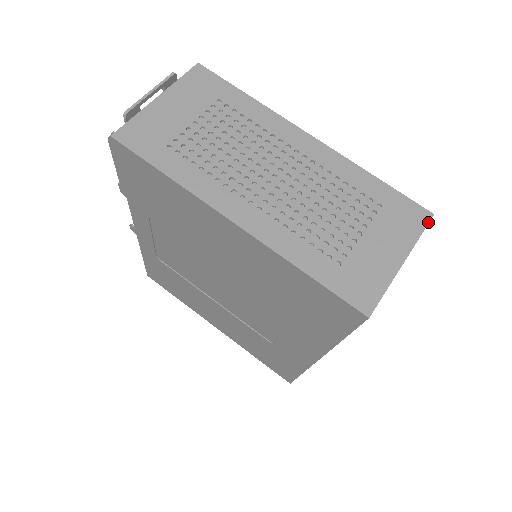
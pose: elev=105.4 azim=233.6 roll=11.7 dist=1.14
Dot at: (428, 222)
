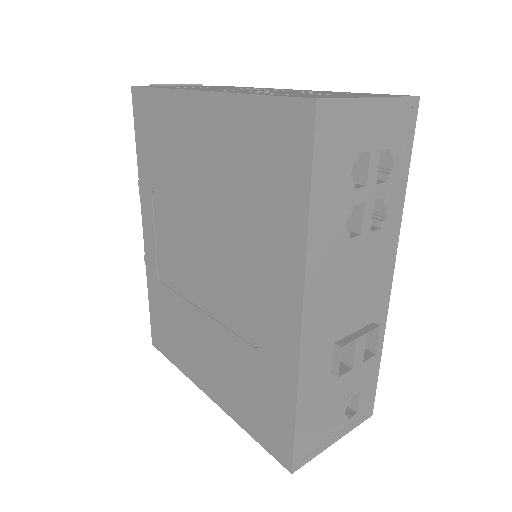
Dot at: (411, 96)
